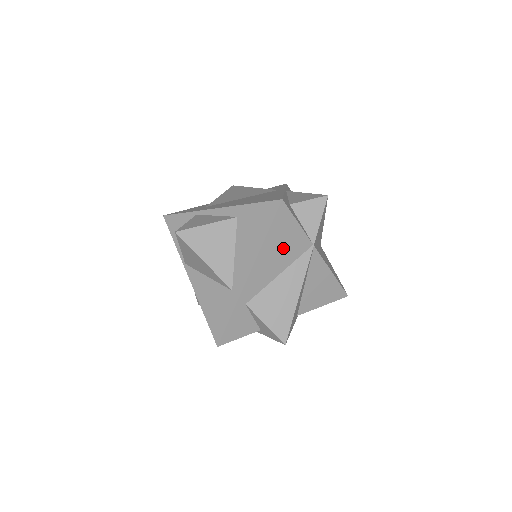
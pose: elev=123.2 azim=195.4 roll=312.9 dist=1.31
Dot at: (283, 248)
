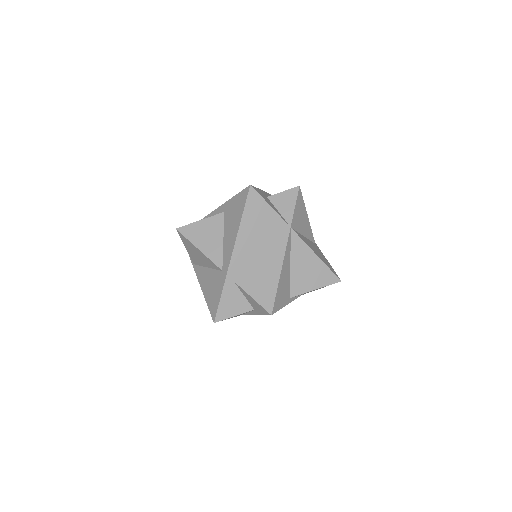
Dot at: (260, 229)
